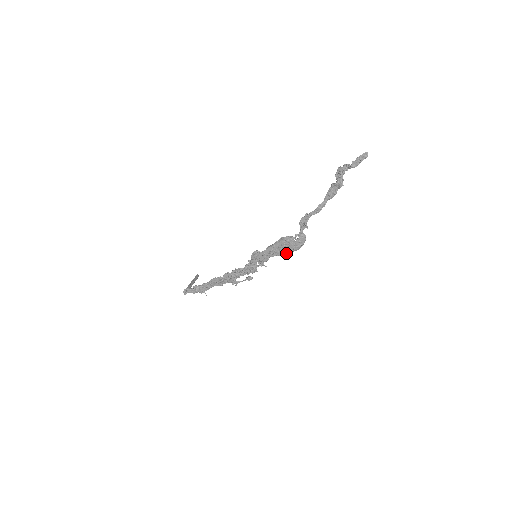
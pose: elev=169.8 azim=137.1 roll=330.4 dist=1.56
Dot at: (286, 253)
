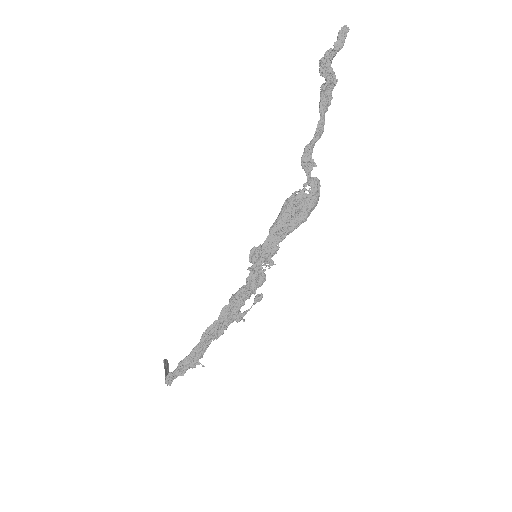
Dot at: (302, 220)
